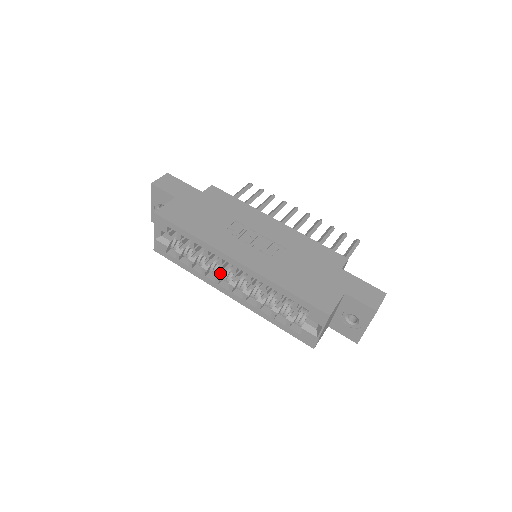
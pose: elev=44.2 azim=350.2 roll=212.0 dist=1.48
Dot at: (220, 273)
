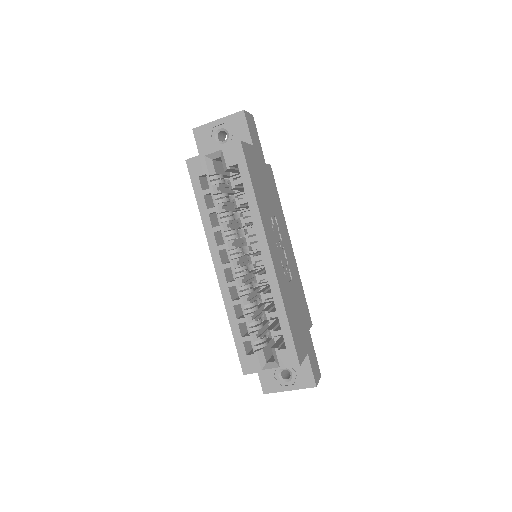
Dot at: (233, 245)
